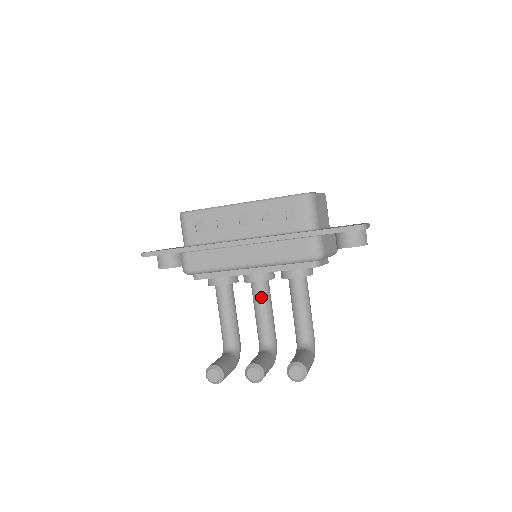
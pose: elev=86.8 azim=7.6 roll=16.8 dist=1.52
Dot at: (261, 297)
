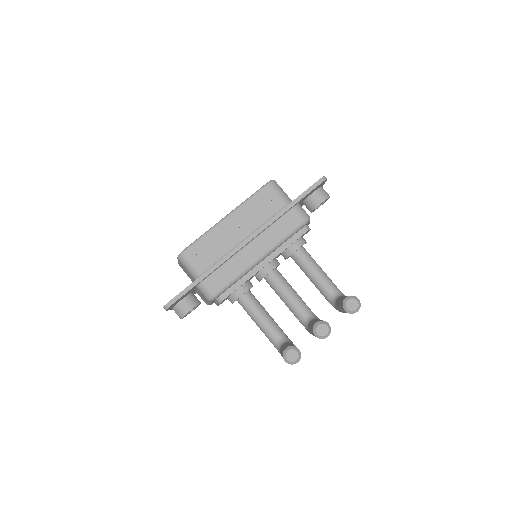
Dot at: (281, 282)
